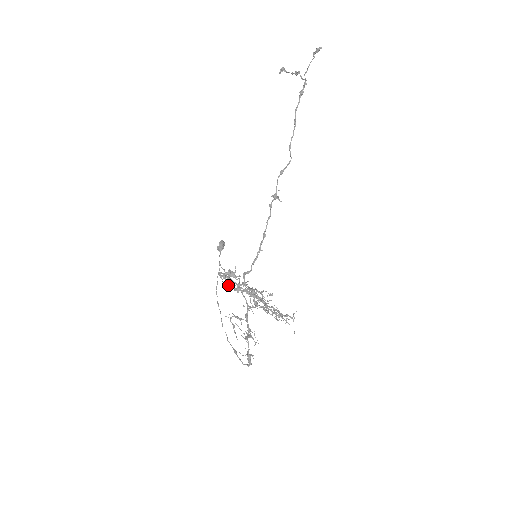
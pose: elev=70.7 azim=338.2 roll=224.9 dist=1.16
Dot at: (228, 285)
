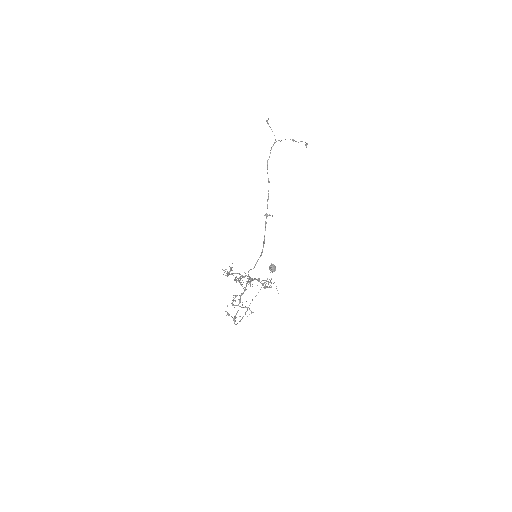
Dot at: occluded
